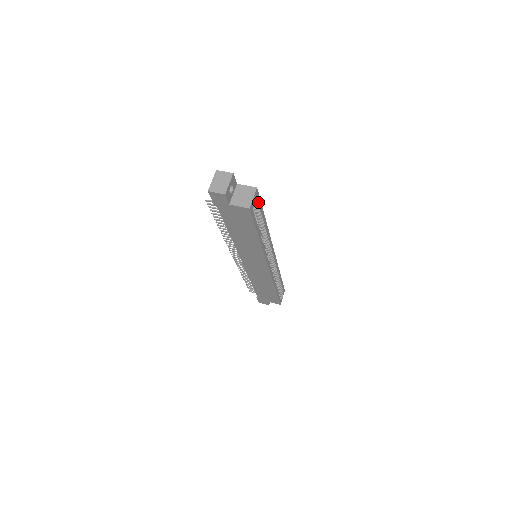
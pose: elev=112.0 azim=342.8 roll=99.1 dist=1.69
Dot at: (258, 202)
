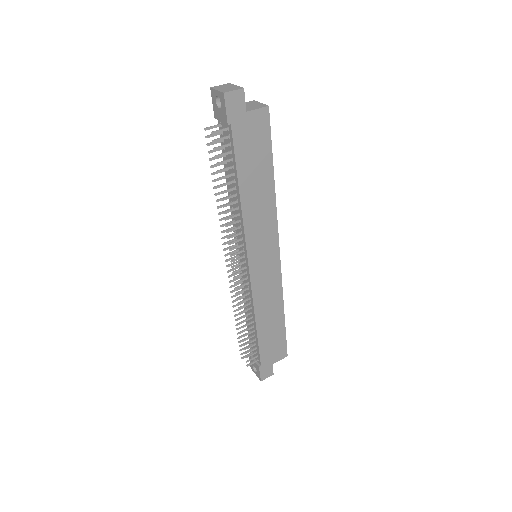
Dot at: occluded
